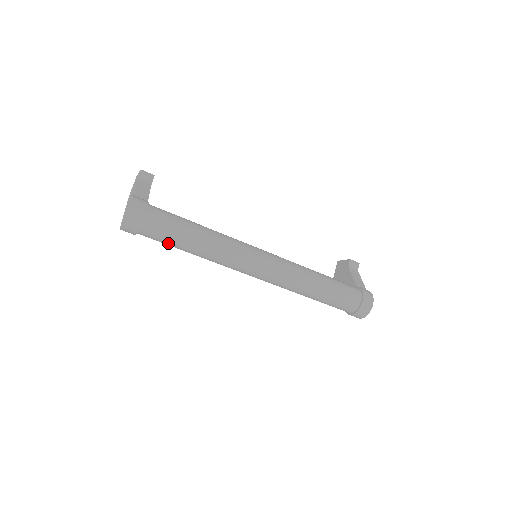
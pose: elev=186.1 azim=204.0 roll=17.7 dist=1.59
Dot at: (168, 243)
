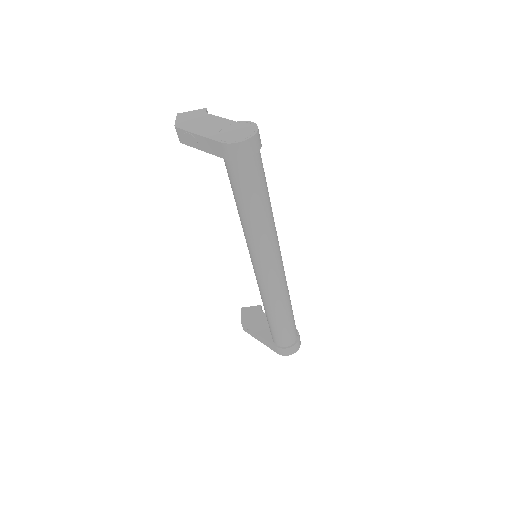
Dot at: (253, 189)
